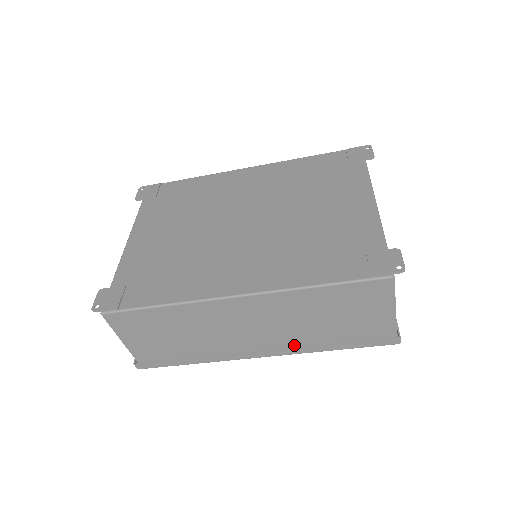
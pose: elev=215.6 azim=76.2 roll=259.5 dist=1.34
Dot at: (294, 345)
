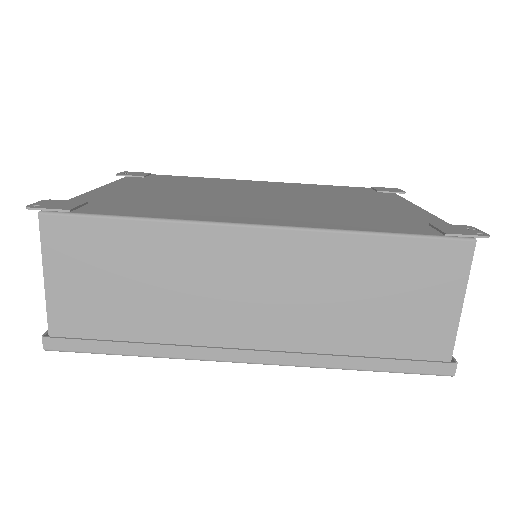
Dot at: (304, 349)
